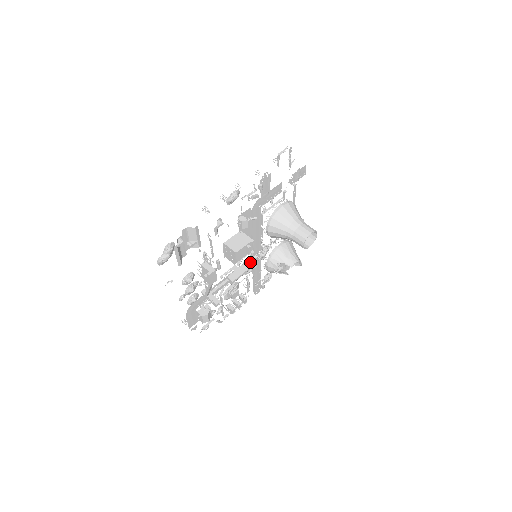
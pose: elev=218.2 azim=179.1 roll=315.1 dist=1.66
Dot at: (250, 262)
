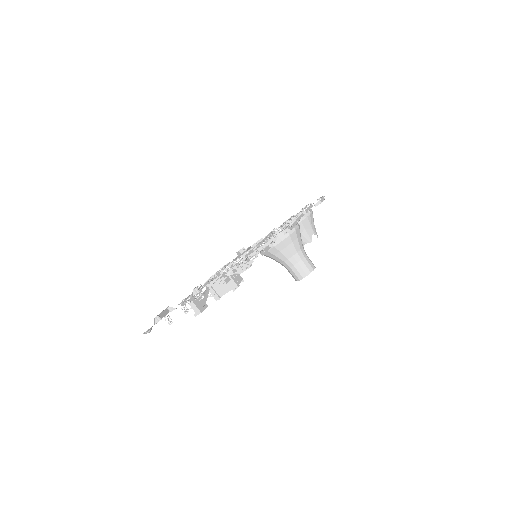
Dot at: (255, 245)
